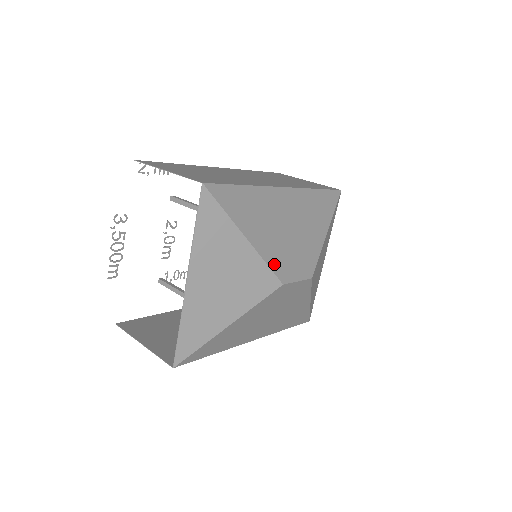
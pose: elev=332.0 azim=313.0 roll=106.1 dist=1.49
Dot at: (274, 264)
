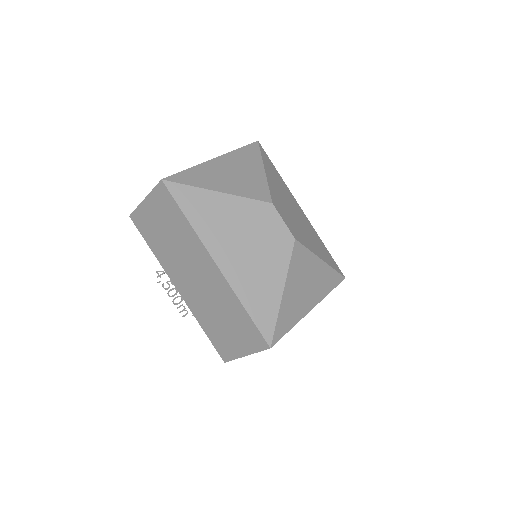
Dot at: (273, 195)
